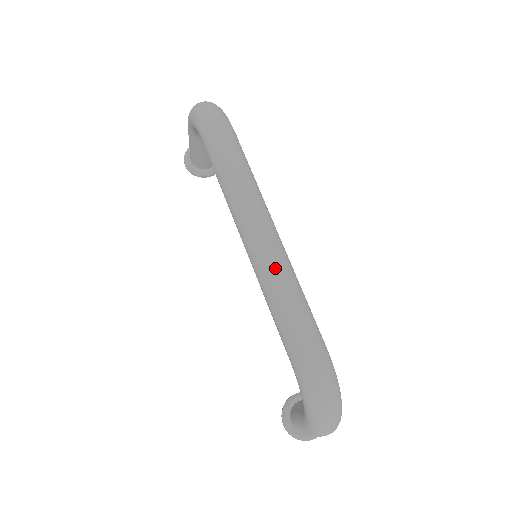
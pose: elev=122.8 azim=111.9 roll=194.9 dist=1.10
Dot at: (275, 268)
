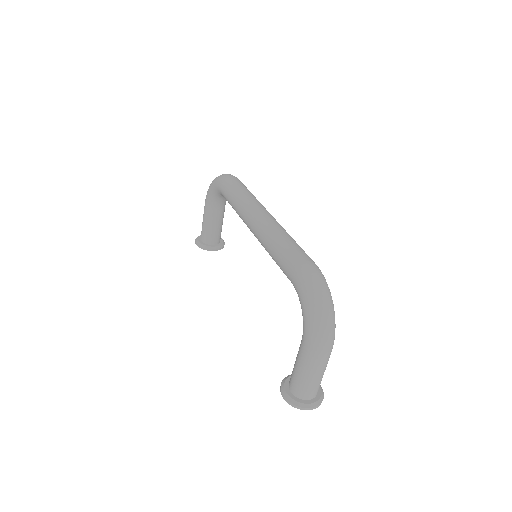
Dot at: (275, 226)
